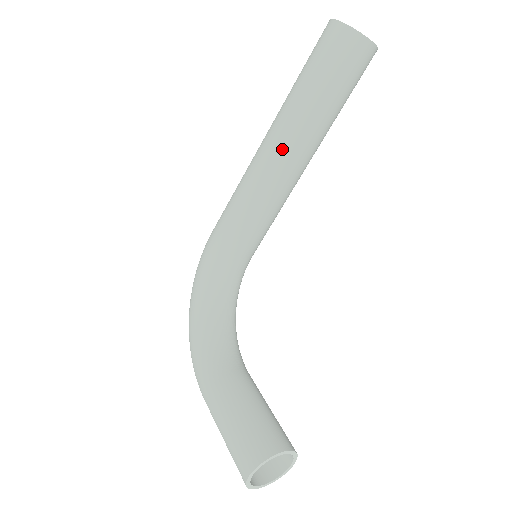
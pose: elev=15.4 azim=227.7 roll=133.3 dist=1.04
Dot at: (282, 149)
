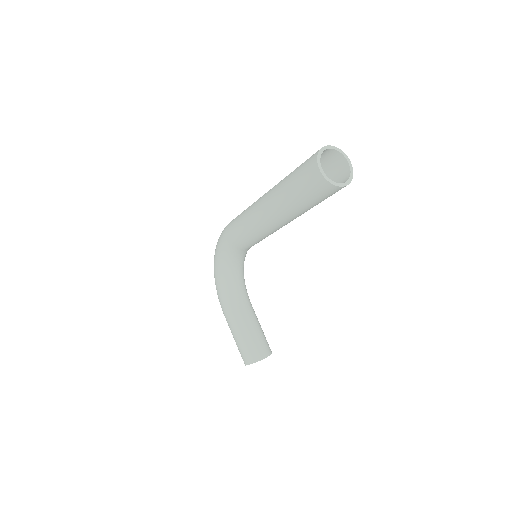
Dot at: (274, 220)
